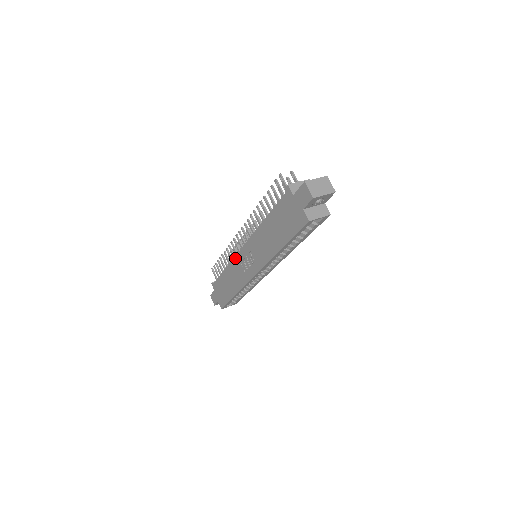
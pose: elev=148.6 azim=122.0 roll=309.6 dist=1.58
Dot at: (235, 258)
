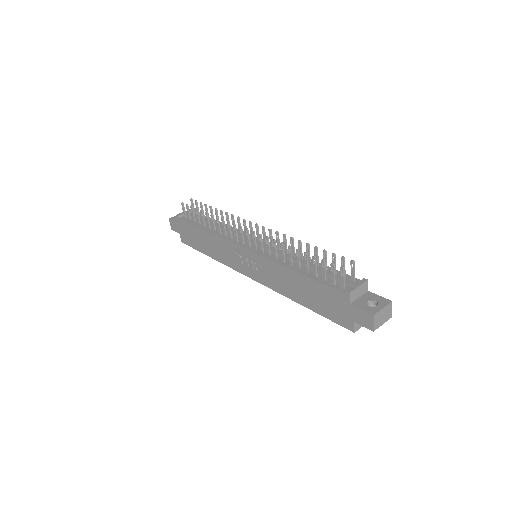
Dot at: (229, 243)
